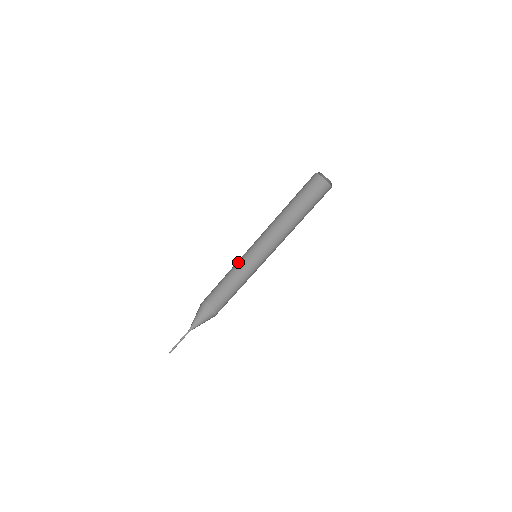
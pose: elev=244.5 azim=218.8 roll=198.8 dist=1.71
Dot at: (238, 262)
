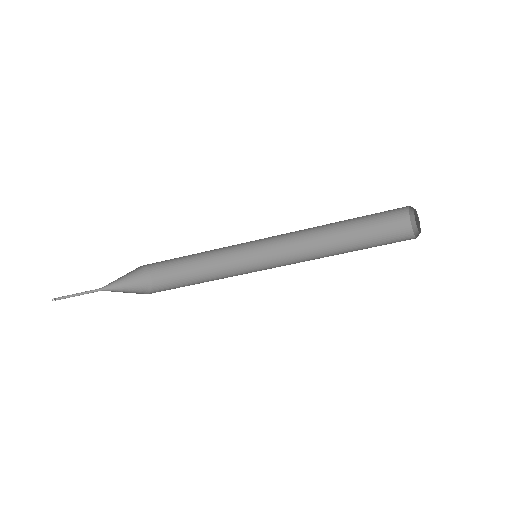
Dot at: (227, 248)
